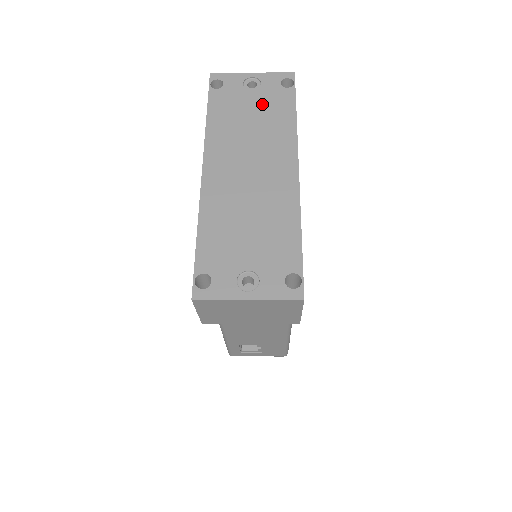
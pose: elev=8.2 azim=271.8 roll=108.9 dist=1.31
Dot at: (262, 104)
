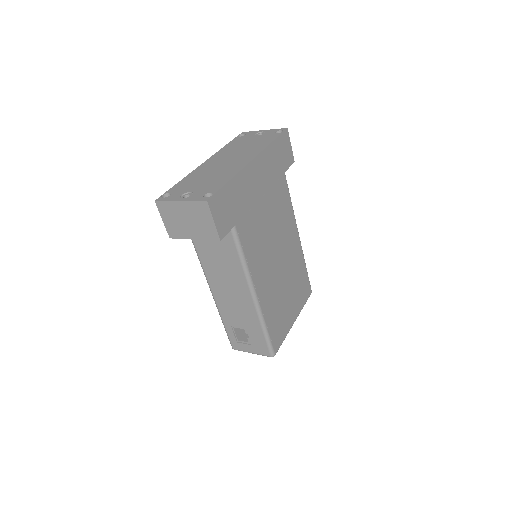
Dot at: (258, 140)
